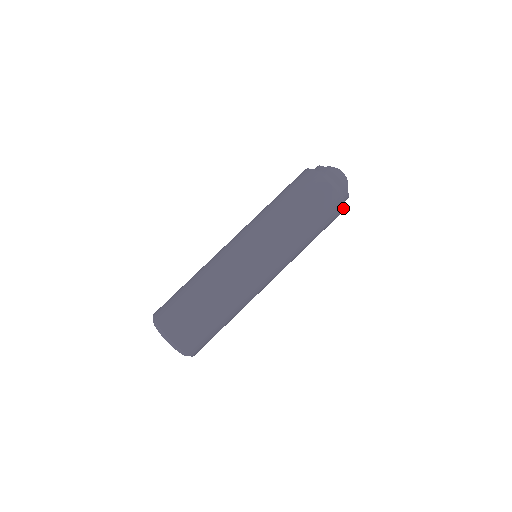
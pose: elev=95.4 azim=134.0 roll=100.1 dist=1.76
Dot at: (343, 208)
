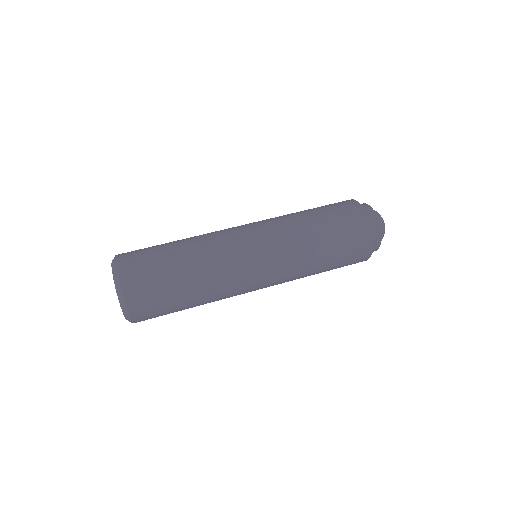
Dot at: (370, 244)
